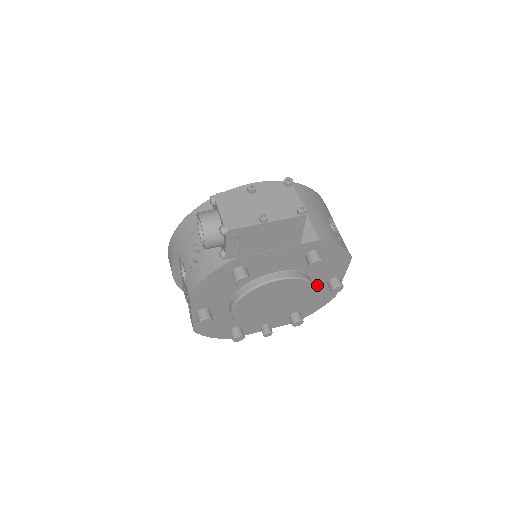
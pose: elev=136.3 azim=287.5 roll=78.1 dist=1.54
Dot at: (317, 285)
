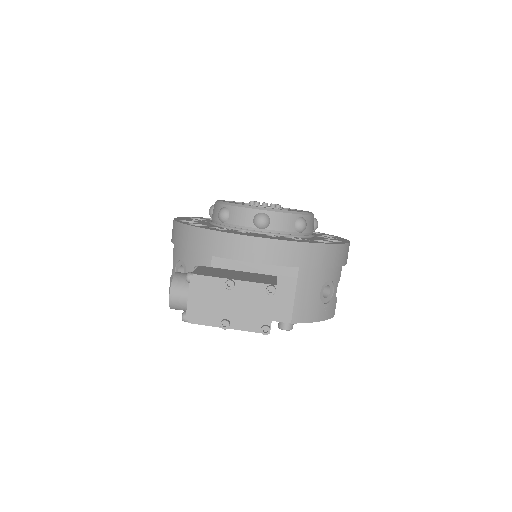
Dot at: occluded
